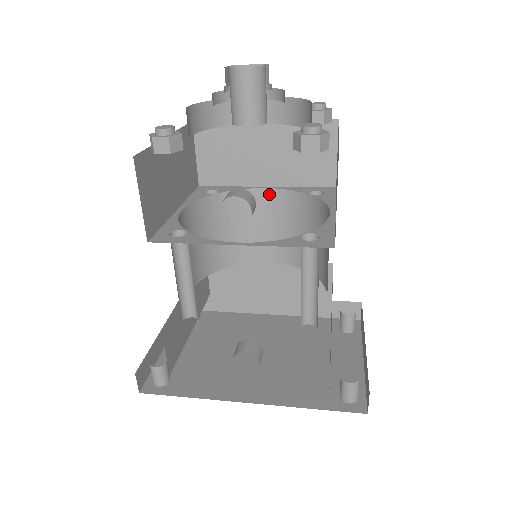
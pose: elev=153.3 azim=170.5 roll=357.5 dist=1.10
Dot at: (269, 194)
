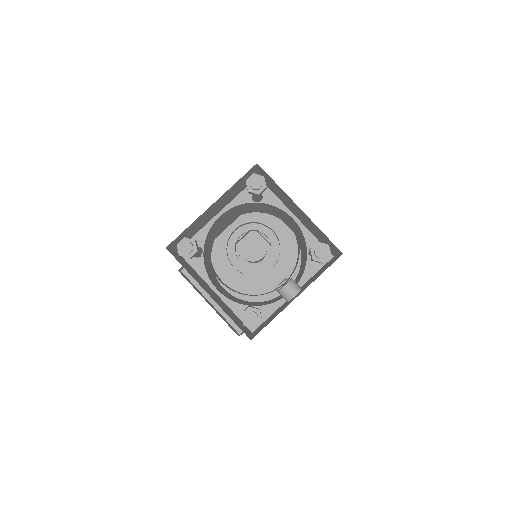
Dot at: occluded
